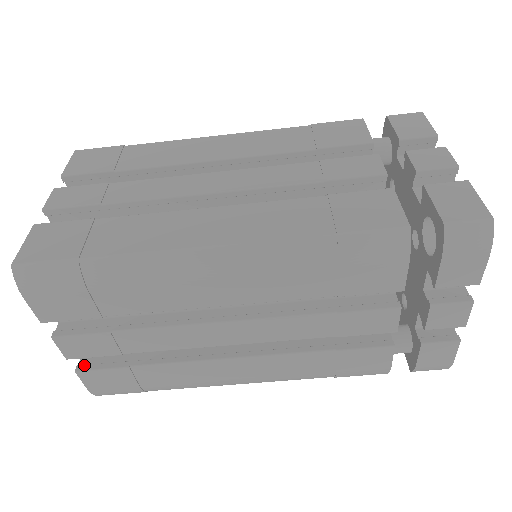
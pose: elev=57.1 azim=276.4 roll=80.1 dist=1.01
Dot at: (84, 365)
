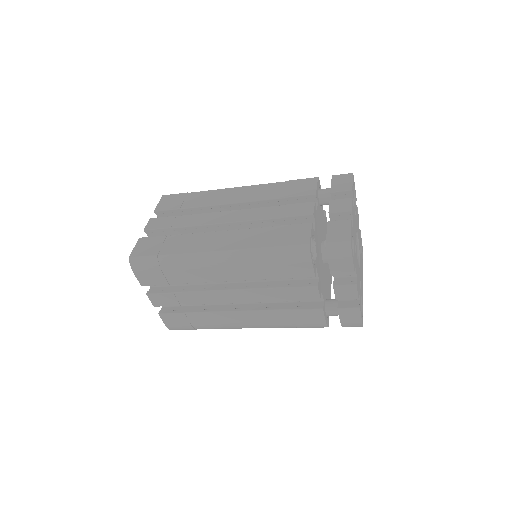
Dot at: (163, 311)
